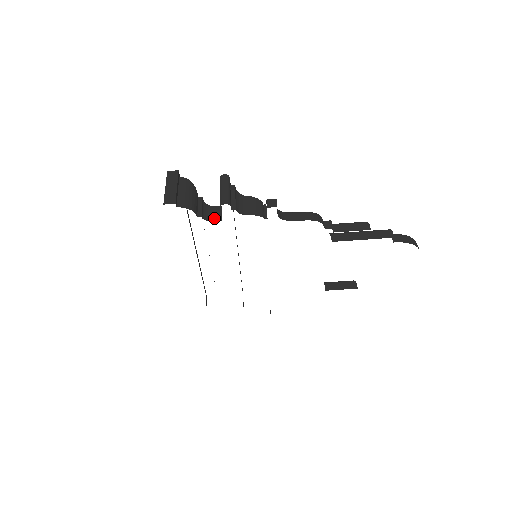
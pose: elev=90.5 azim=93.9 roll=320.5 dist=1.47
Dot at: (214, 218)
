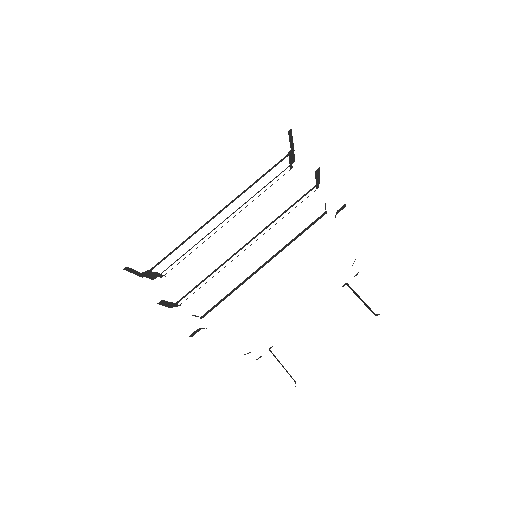
Dot at: occluded
